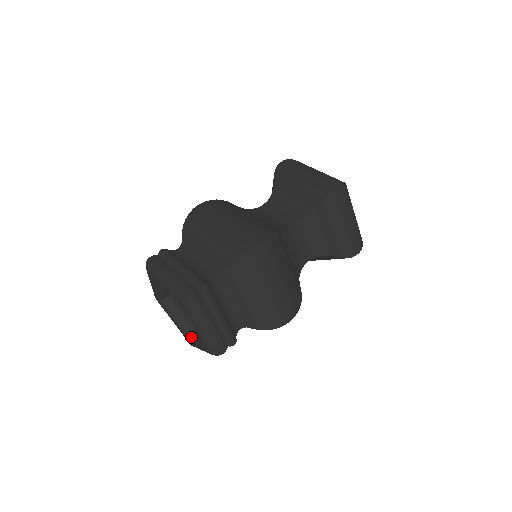
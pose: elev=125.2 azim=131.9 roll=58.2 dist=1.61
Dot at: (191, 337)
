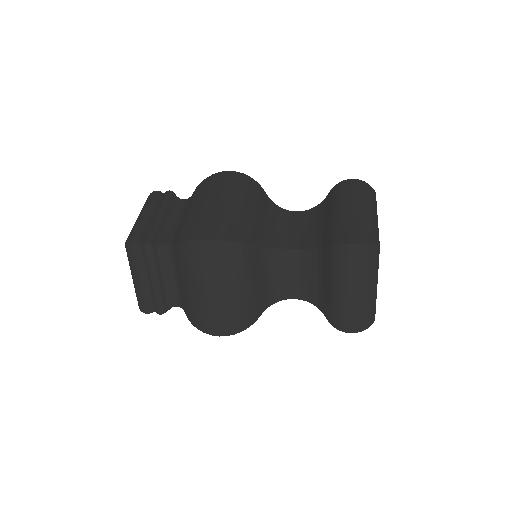
Dot at: occluded
